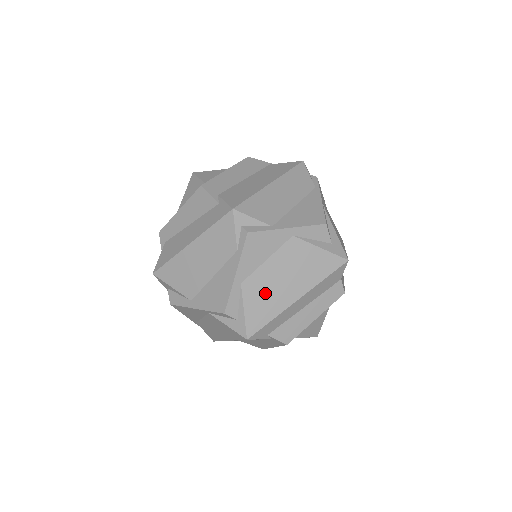
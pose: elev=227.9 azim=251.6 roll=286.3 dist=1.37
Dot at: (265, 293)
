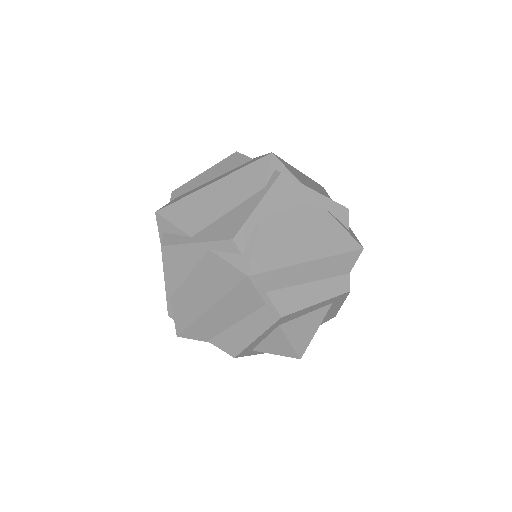
Dot at: (279, 238)
